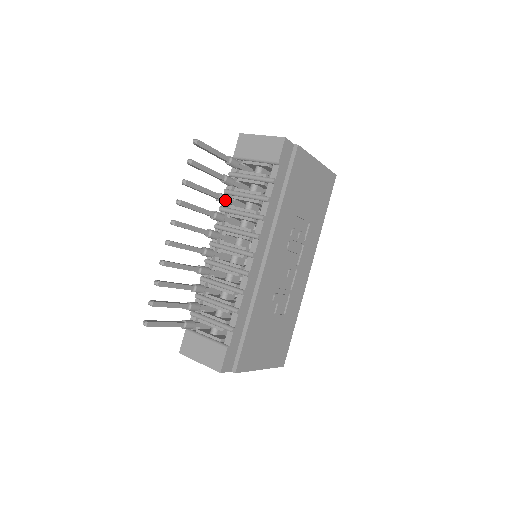
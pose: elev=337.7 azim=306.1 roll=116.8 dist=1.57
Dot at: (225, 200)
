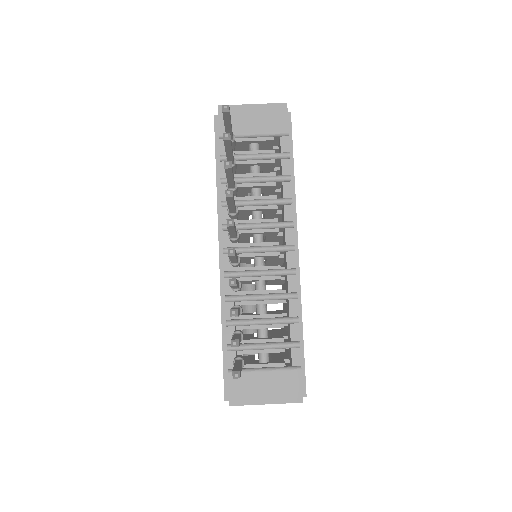
Dot at: (237, 189)
